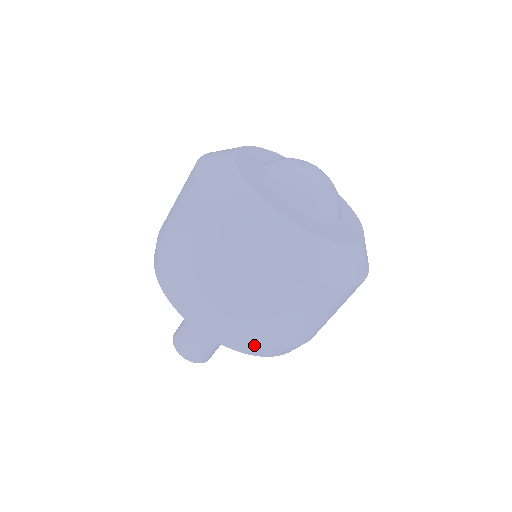
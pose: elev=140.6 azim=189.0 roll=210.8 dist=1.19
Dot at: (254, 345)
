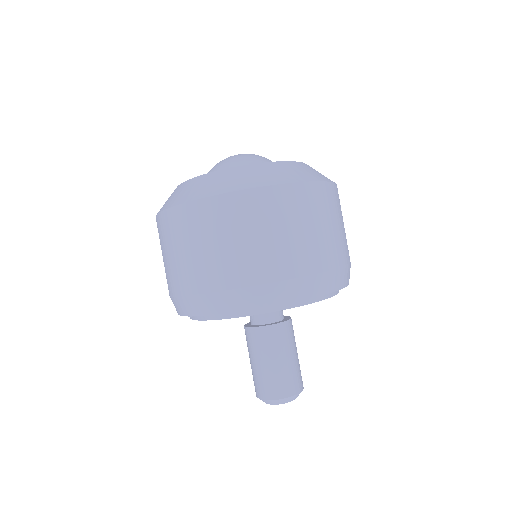
Dot at: (231, 293)
